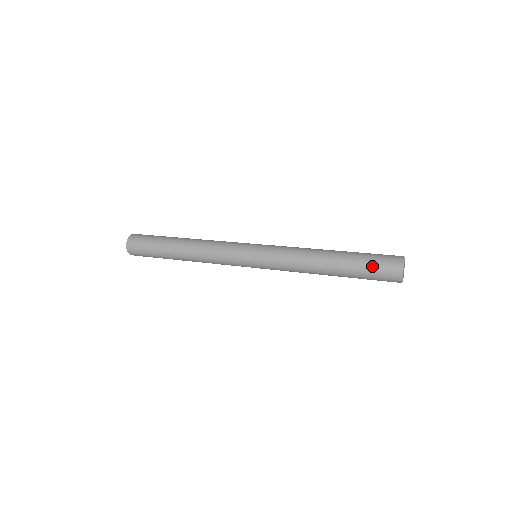
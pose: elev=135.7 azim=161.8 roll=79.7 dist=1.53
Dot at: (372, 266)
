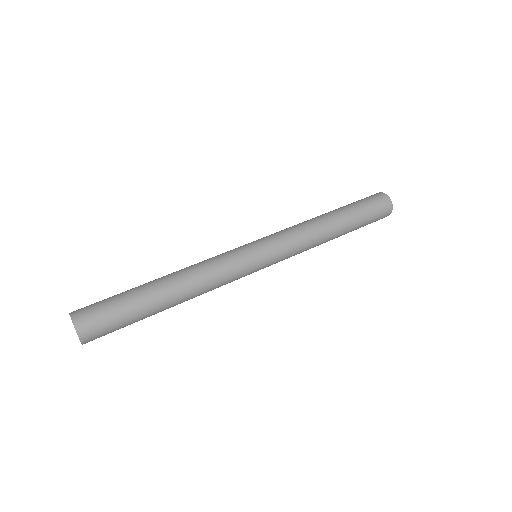
Dot at: (371, 219)
